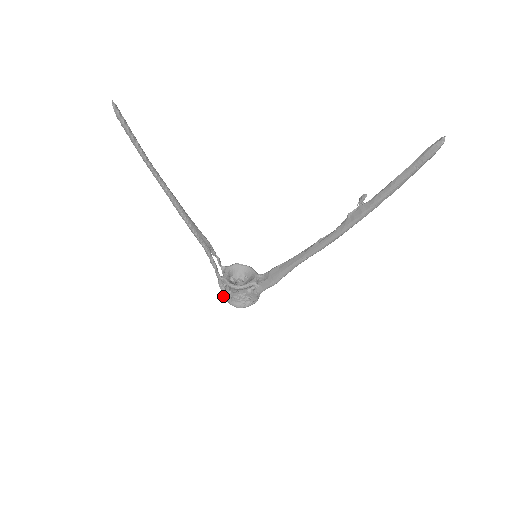
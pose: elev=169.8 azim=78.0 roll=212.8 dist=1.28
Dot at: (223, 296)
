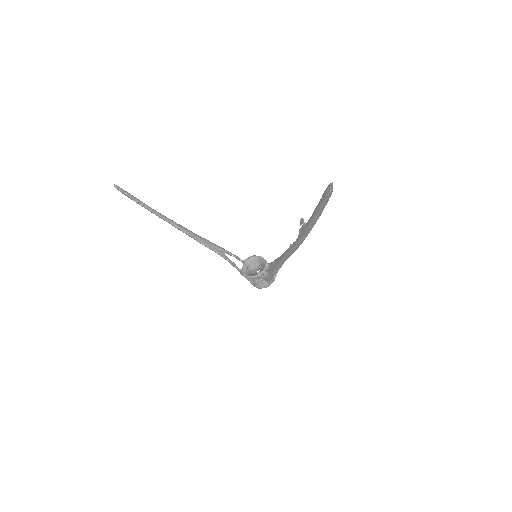
Dot at: occluded
